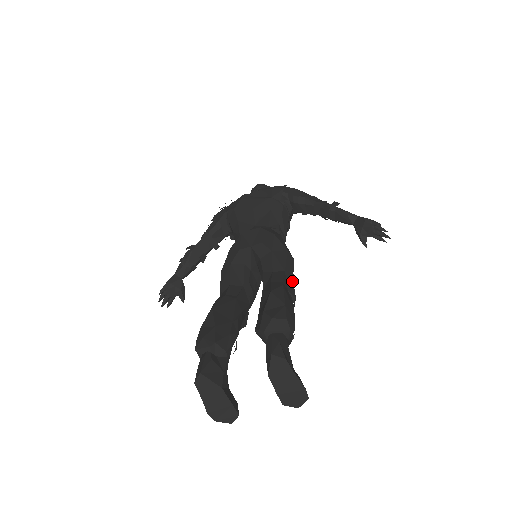
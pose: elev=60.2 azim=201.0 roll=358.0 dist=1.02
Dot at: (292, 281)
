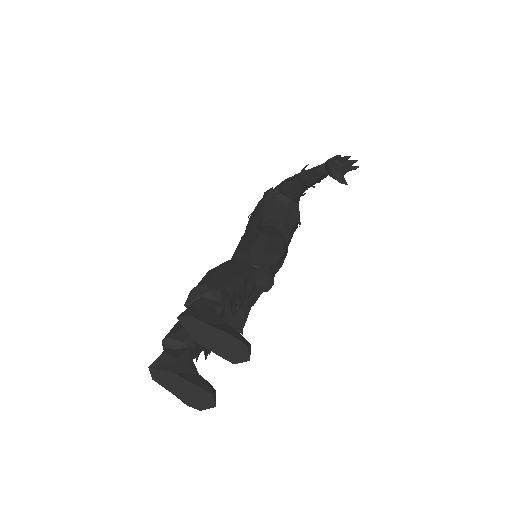
Dot at: (261, 255)
